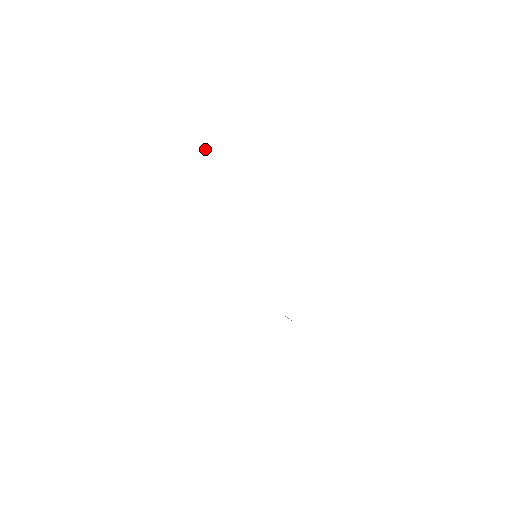
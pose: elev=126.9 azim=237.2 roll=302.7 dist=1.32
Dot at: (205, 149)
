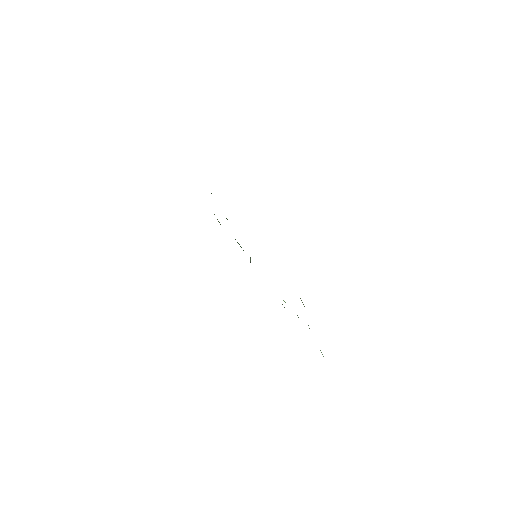
Dot at: occluded
